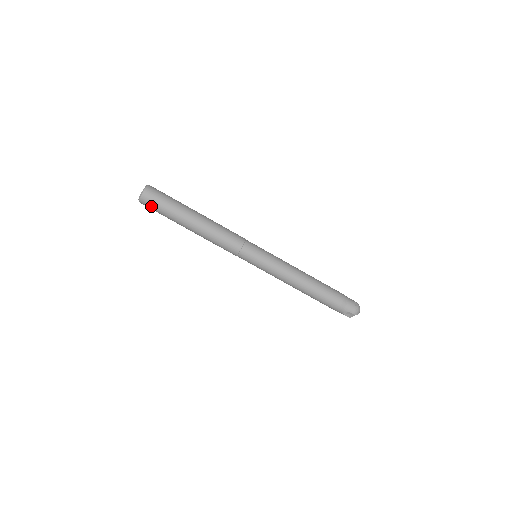
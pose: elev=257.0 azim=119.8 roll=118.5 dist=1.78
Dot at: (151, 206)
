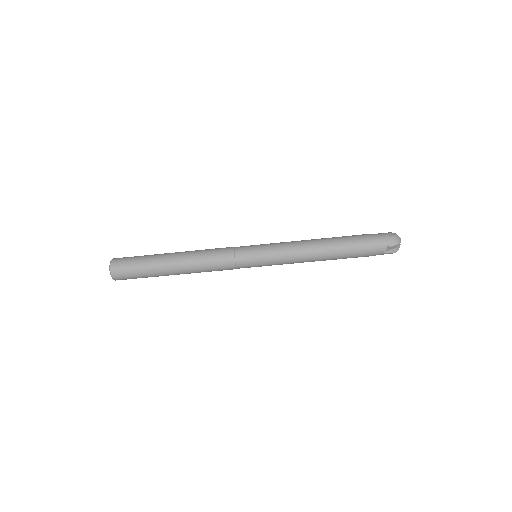
Dot at: (126, 276)
